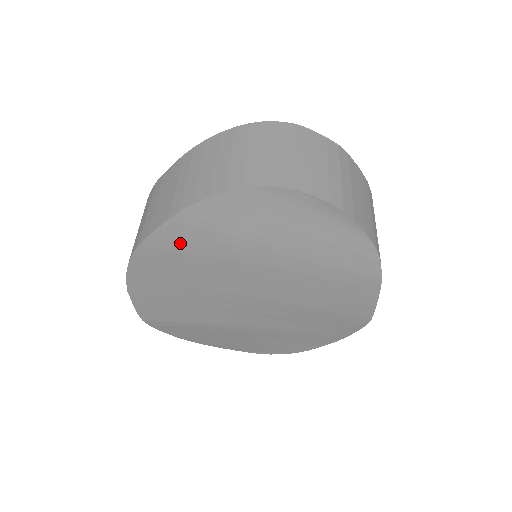
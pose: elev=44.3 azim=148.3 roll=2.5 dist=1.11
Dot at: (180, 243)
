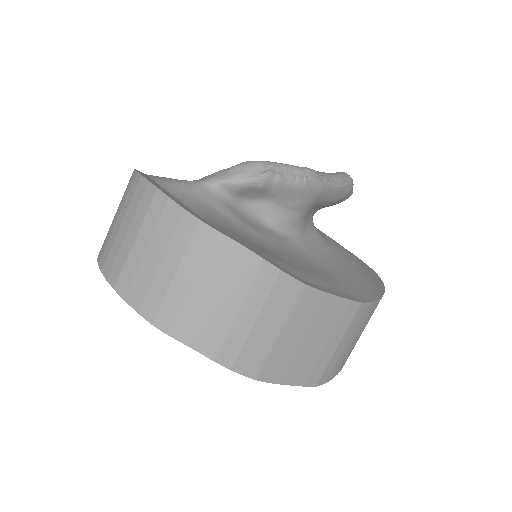
Dot at: occluded
